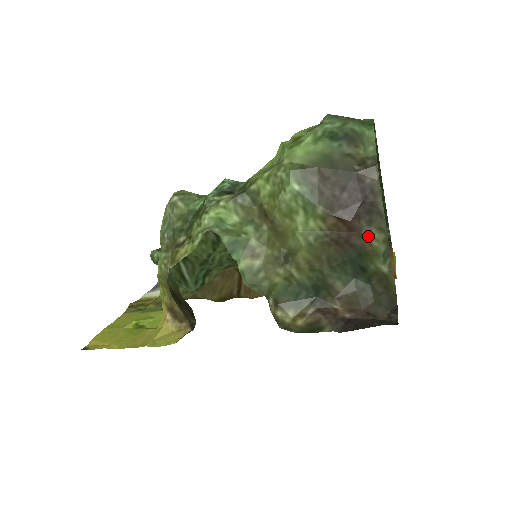
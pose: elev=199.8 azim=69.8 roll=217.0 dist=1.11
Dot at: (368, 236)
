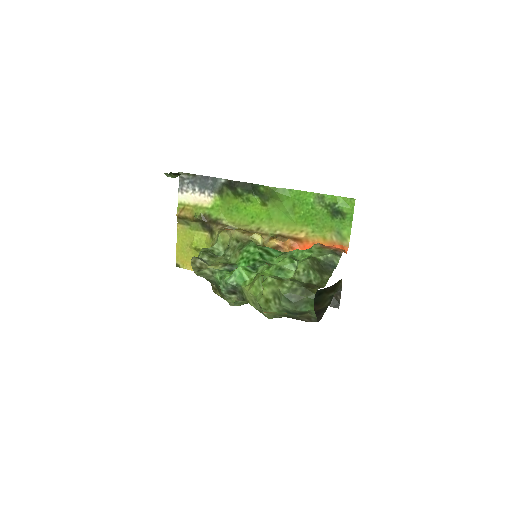
Dot at: (319, 308)
